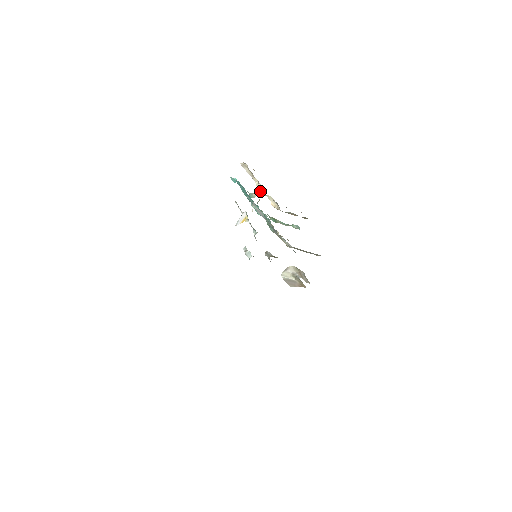
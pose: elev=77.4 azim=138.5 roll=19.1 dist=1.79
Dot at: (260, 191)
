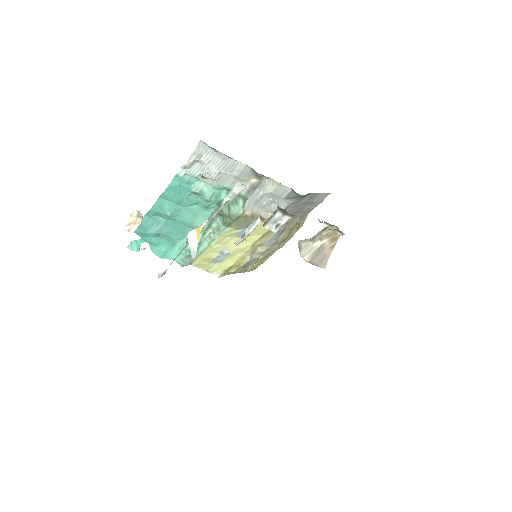
Dot at: occluded
